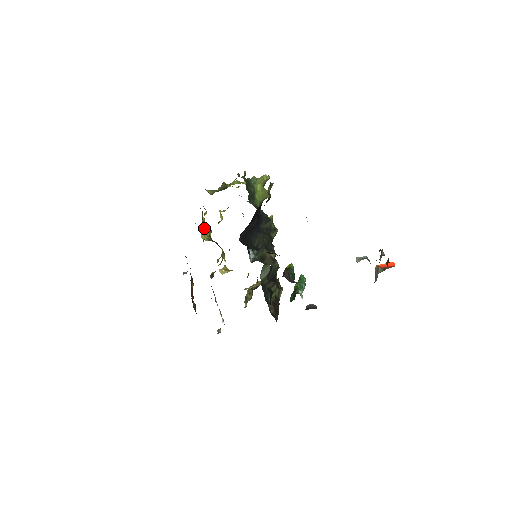
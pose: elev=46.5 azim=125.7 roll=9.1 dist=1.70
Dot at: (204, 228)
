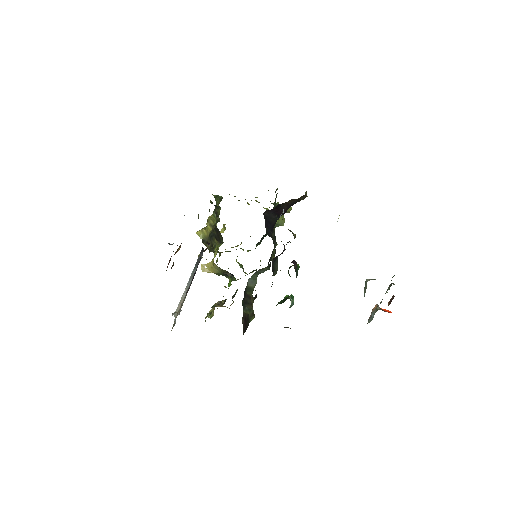
Dot at: (204, 227)
